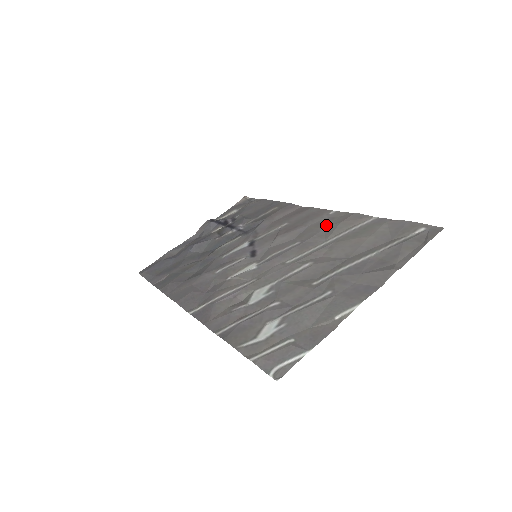
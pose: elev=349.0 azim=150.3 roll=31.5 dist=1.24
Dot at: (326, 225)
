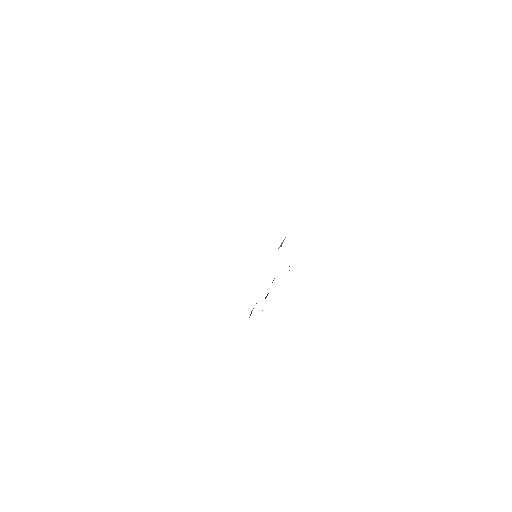
Dot at: occluded
